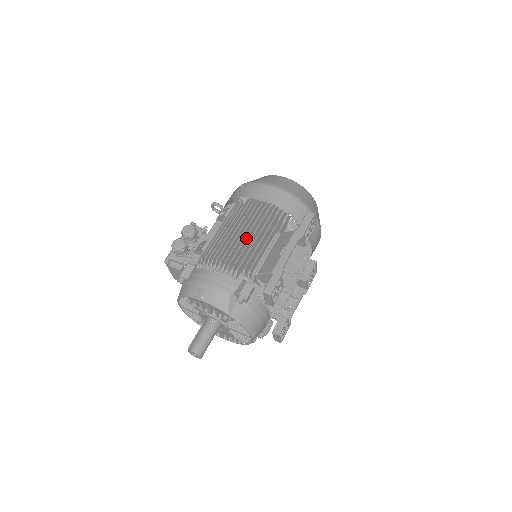
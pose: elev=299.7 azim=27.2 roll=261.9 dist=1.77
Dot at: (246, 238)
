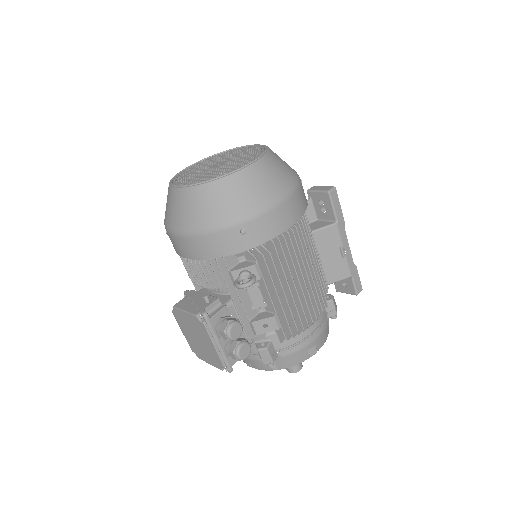
Dot at: (311, 277)
